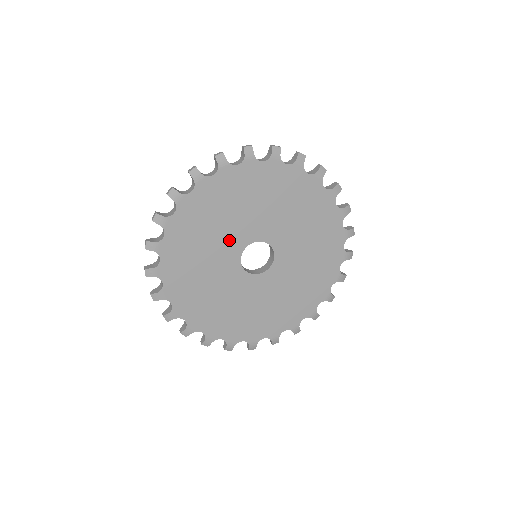
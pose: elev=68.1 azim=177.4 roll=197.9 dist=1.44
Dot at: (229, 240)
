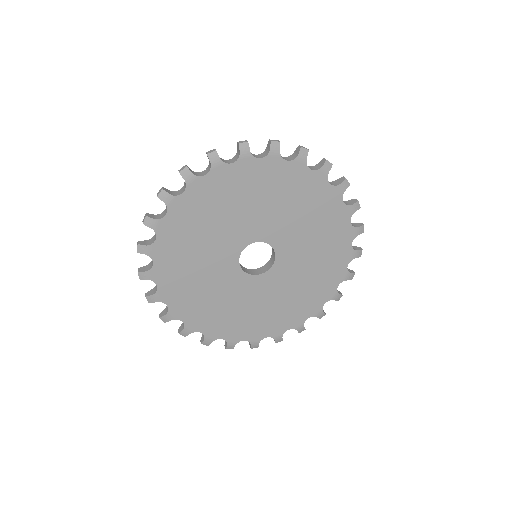
Dot at: (232, 234)
